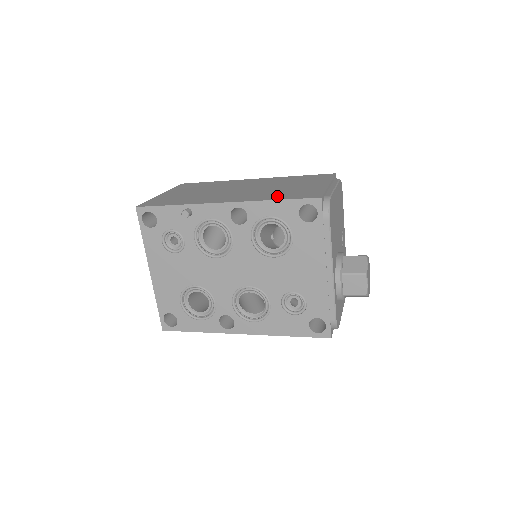
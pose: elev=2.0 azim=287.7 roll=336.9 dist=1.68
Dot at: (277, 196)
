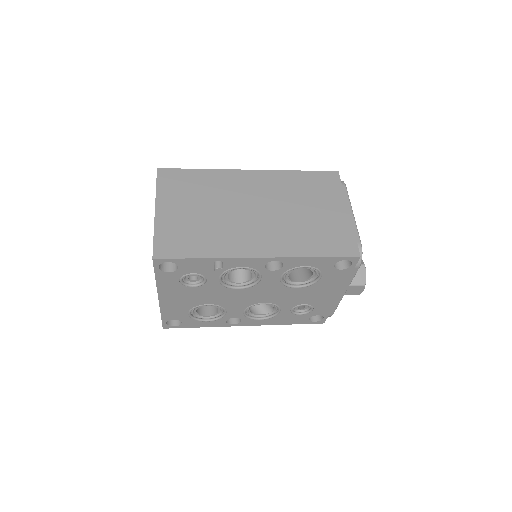
Dot at: (313, 245)
